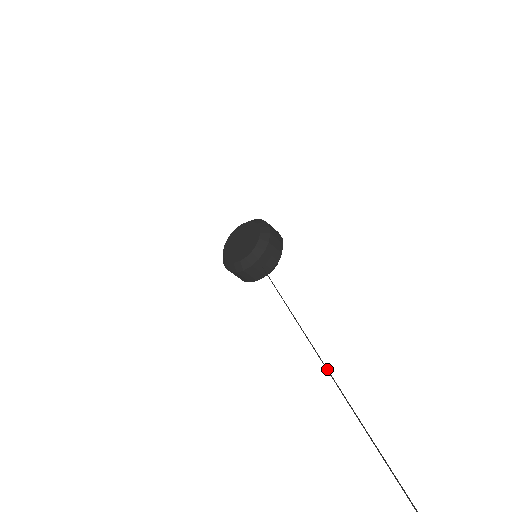
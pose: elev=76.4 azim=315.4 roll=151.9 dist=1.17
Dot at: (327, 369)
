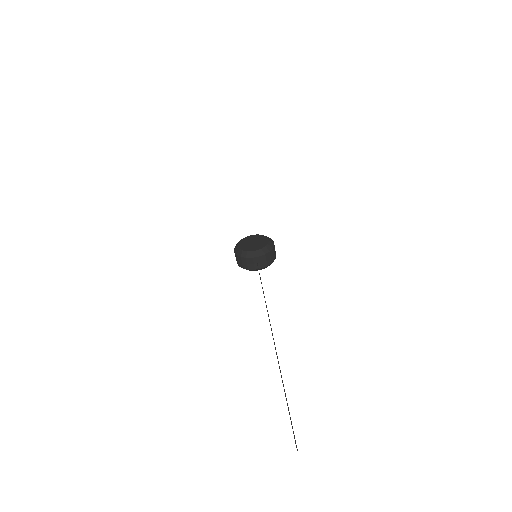
Dot at: occluded
